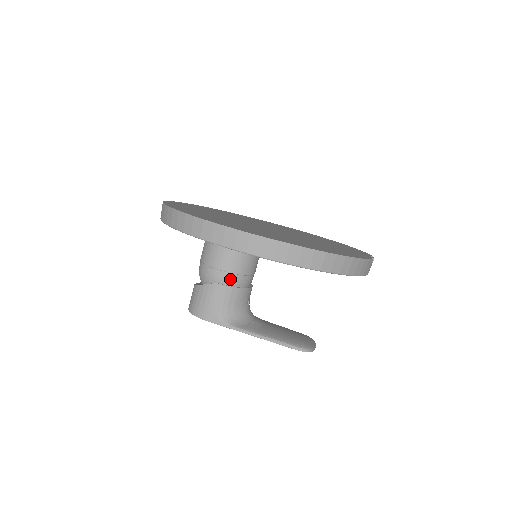
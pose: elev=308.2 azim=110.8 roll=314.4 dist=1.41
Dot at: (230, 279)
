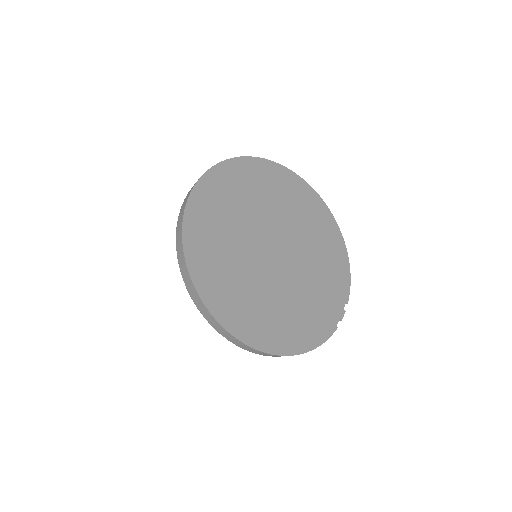
Dot at: occluded
